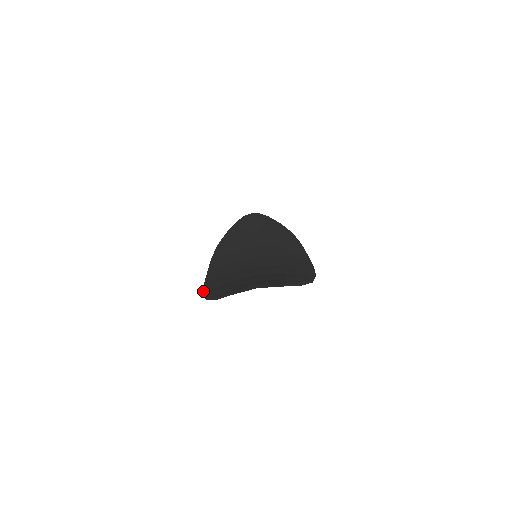
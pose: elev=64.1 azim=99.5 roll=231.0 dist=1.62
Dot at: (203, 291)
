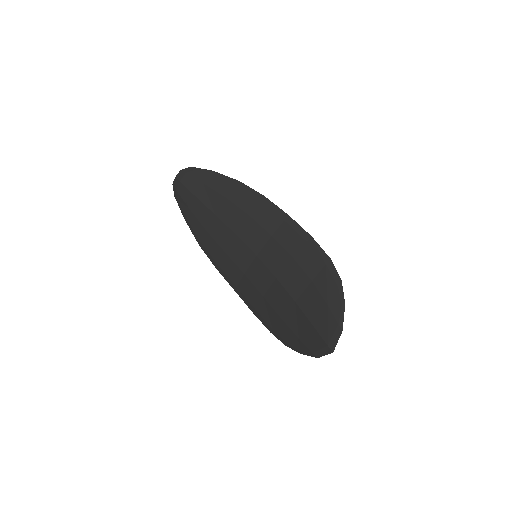
Dot at: (265, 326)
